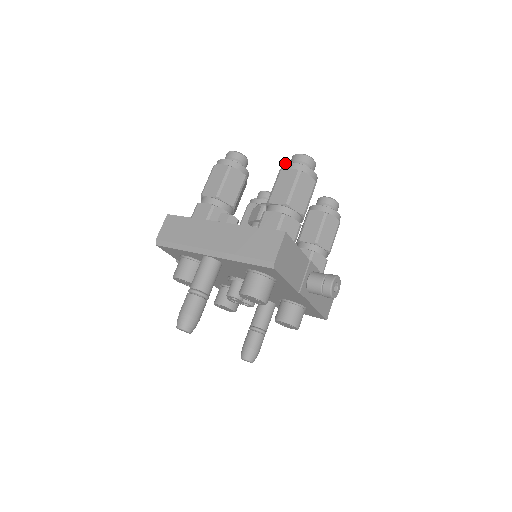
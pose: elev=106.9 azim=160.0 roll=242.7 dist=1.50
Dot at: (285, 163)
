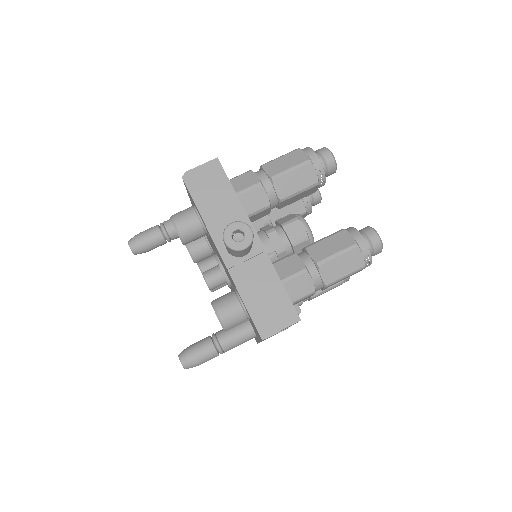
Dot at: occluded
